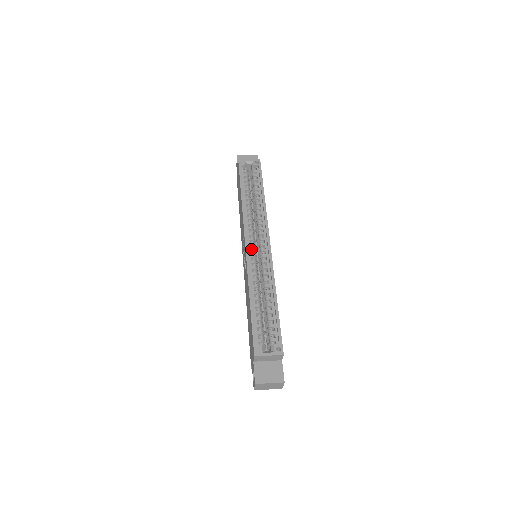
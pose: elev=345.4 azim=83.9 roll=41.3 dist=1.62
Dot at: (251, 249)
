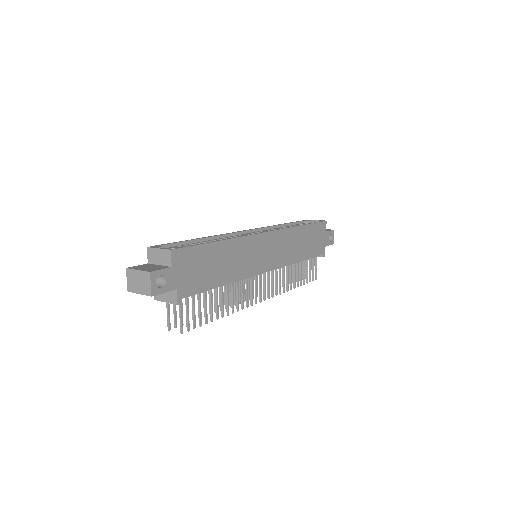
Dot at: (246, 234)
